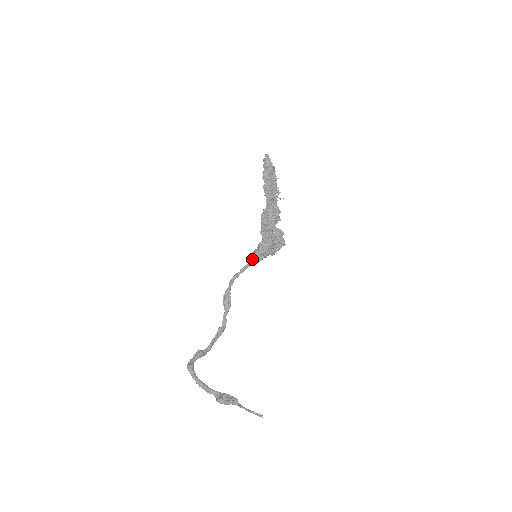
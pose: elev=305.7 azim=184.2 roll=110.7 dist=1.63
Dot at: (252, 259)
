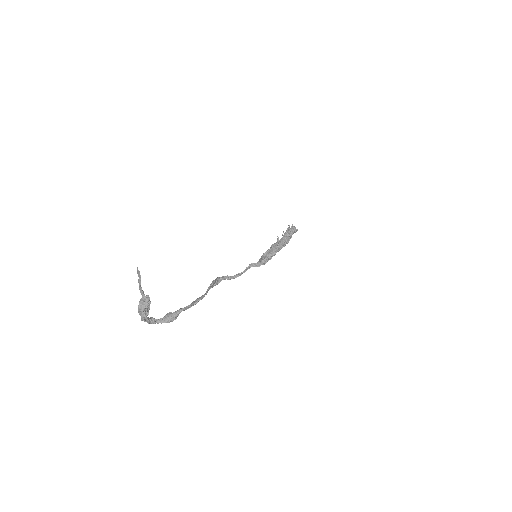
Dot at: (257, 263)
